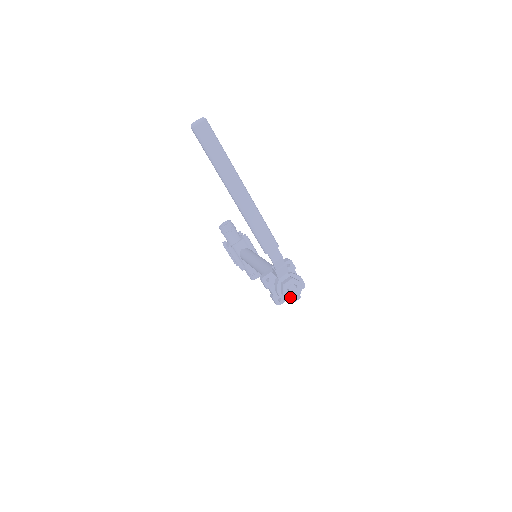
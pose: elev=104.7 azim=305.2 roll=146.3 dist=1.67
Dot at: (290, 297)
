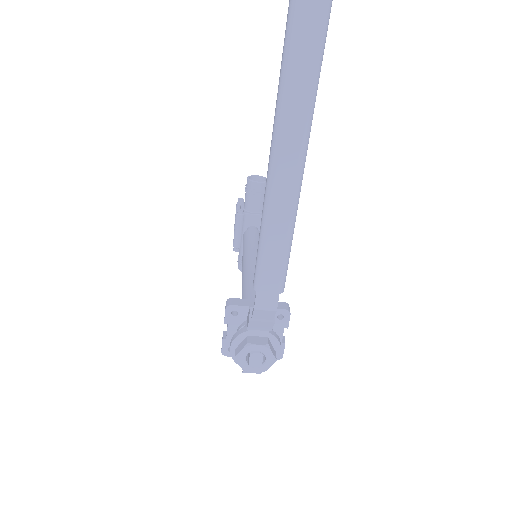
Dot at: (243, 366)
